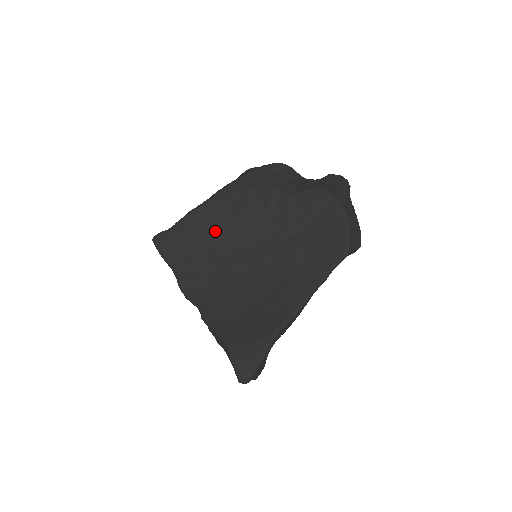
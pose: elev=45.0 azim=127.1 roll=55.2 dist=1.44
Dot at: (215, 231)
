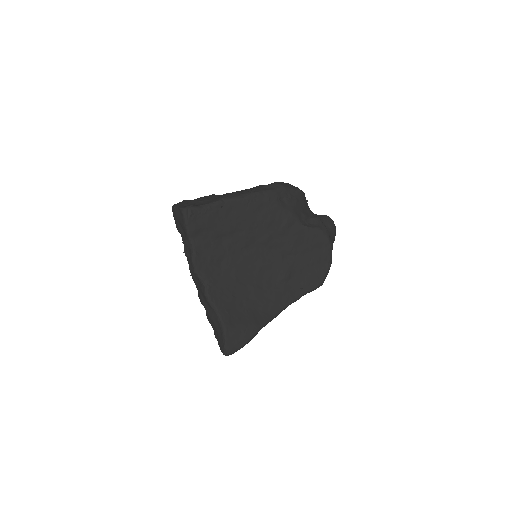
Dot at: (238, 226)
